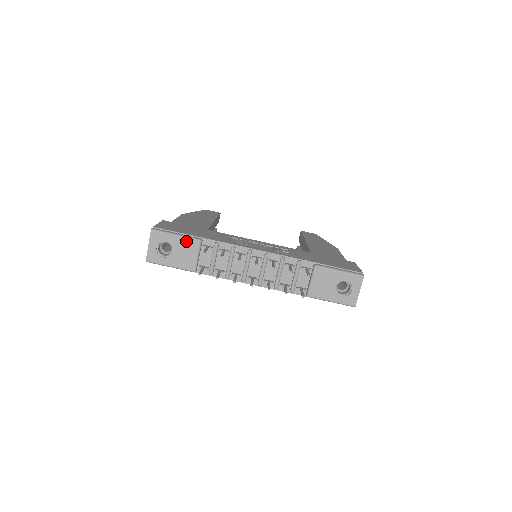
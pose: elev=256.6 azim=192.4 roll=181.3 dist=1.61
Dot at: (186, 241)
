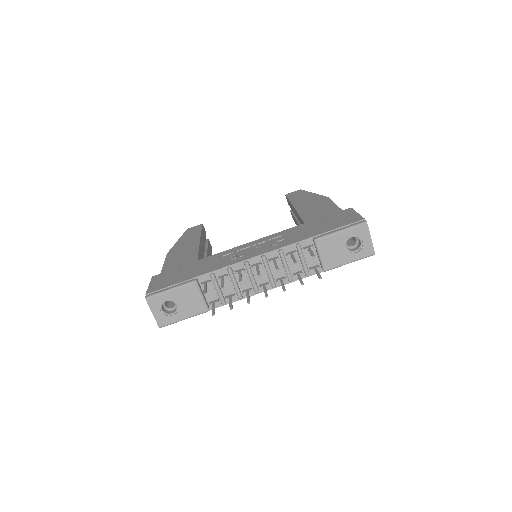
Dot at: (183, 290)
